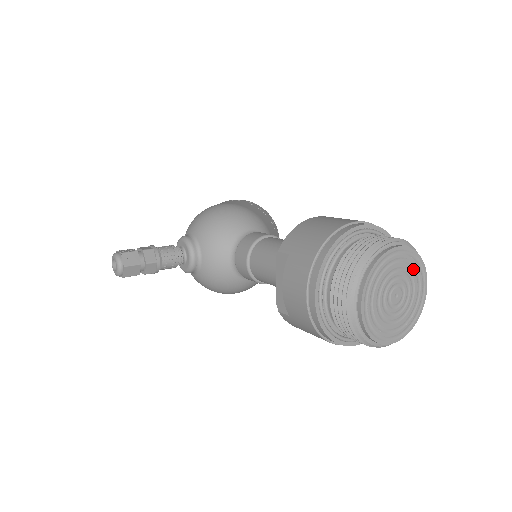
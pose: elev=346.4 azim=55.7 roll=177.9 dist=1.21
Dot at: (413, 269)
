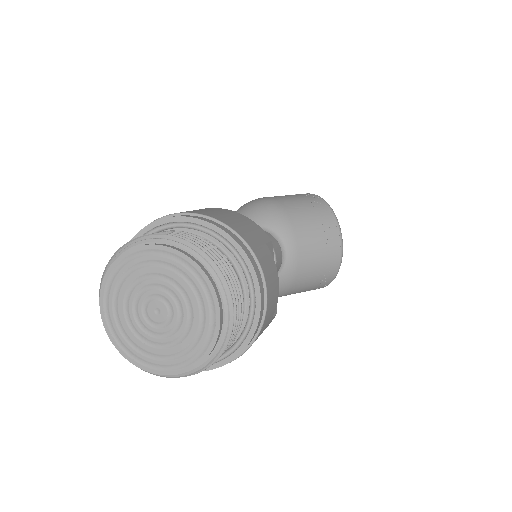
Dot at: (185, 280)
